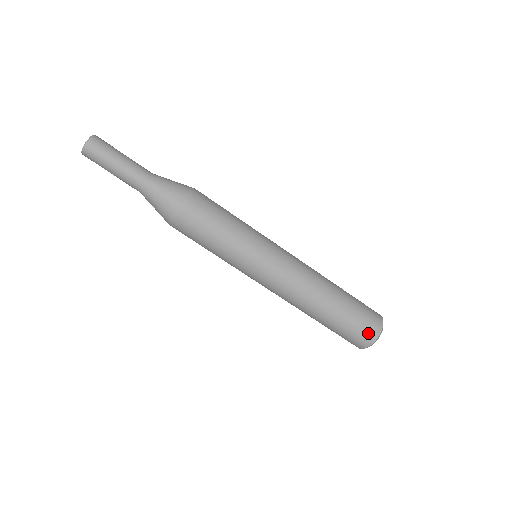
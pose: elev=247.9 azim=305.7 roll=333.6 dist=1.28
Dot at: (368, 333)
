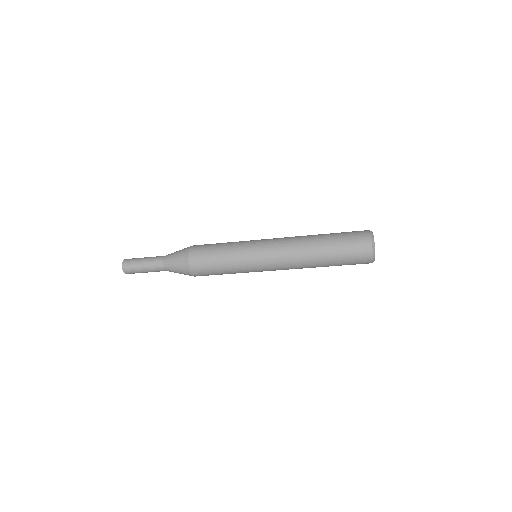
Dot at: (362, 246)
